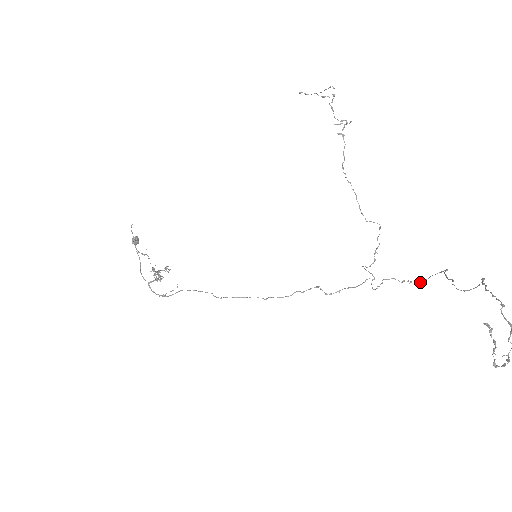
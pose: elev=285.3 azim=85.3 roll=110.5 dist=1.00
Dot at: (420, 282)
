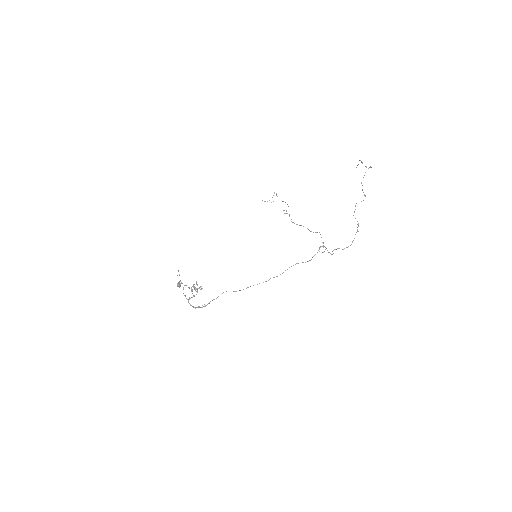
Dot at: occluded
